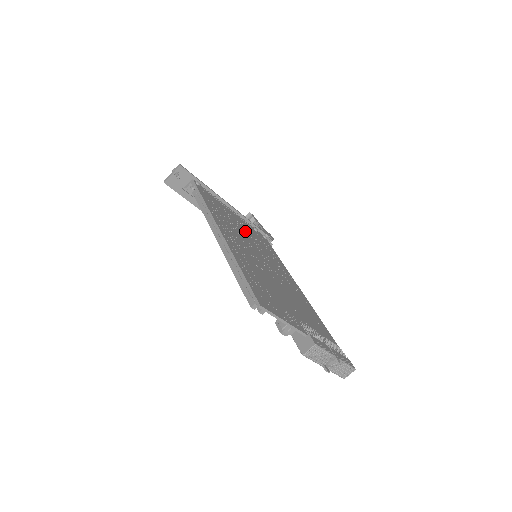
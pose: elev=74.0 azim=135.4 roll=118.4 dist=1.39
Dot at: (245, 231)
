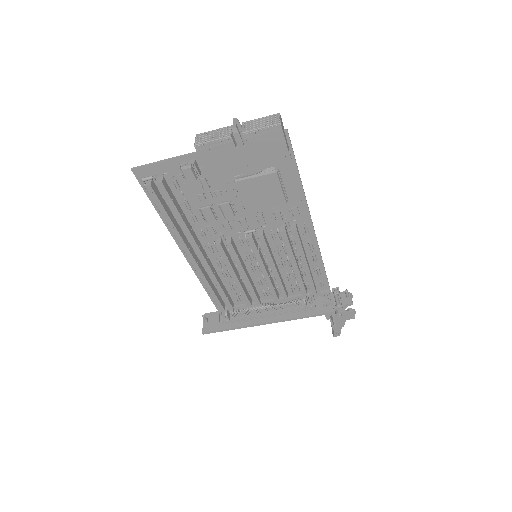
Dot at: occluded
